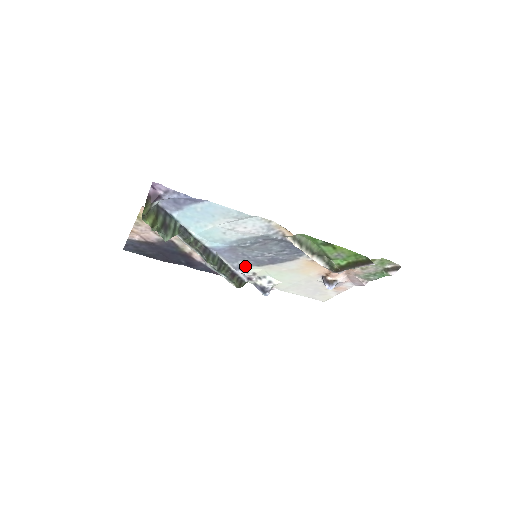
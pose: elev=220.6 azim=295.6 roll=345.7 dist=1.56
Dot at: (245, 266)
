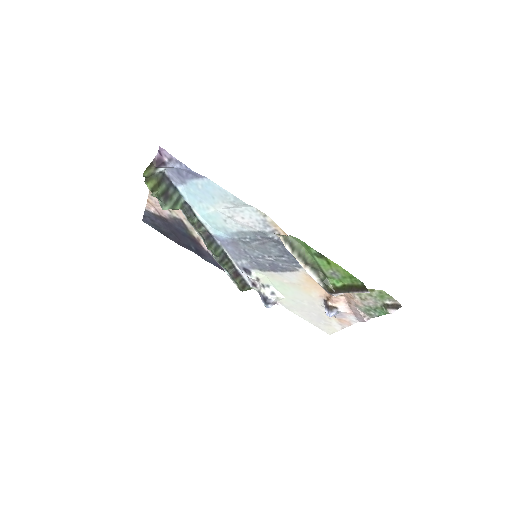
Dot at: (249, 267)
